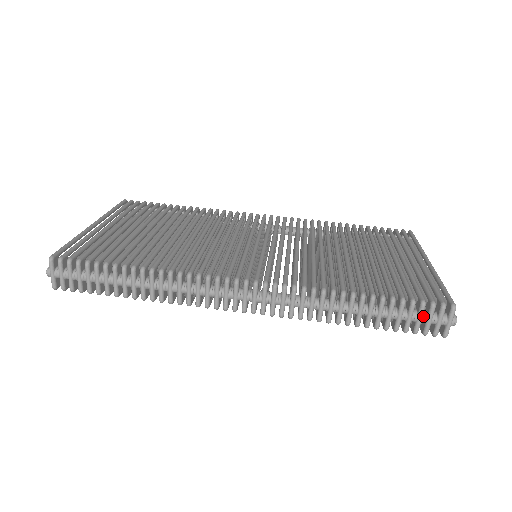
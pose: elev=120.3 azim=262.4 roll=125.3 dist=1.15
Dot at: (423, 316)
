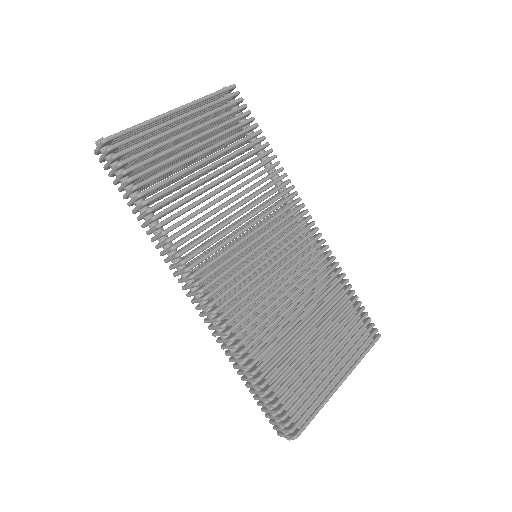
Dot at: (277, 420)
